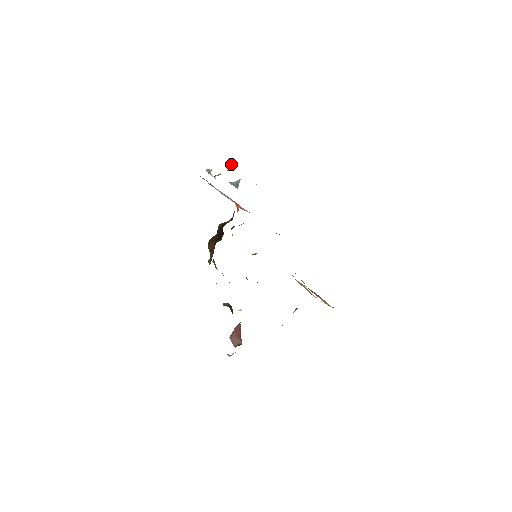
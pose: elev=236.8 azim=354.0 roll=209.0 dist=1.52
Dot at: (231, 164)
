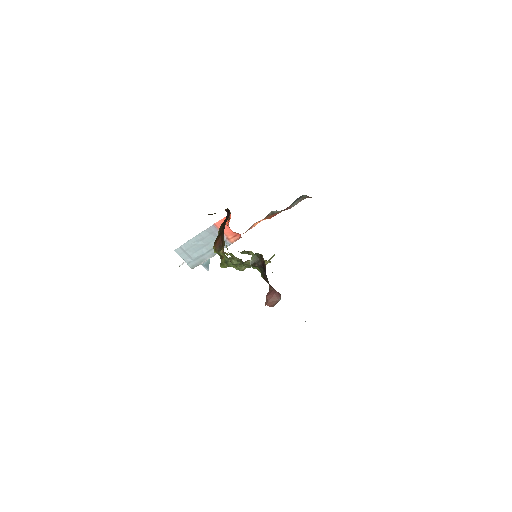
Dot at: occluded
